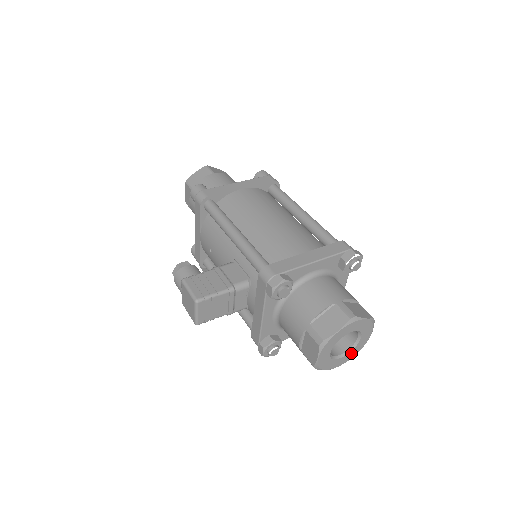
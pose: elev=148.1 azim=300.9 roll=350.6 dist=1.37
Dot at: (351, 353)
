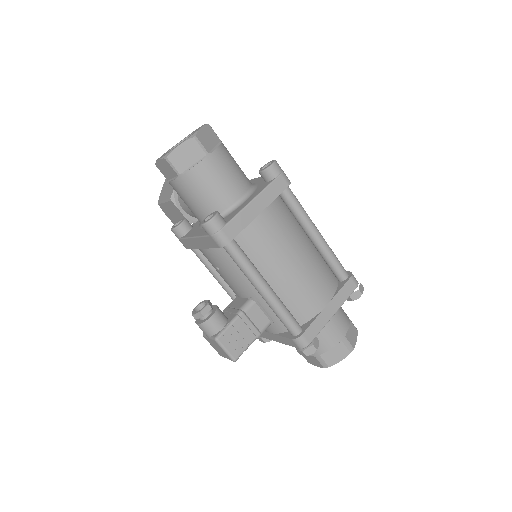
Dot at: occluded
